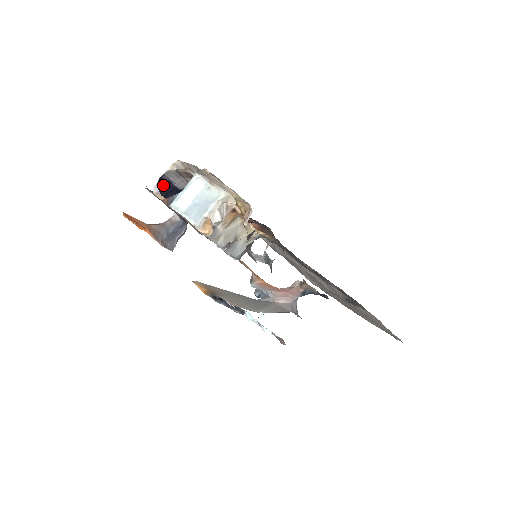
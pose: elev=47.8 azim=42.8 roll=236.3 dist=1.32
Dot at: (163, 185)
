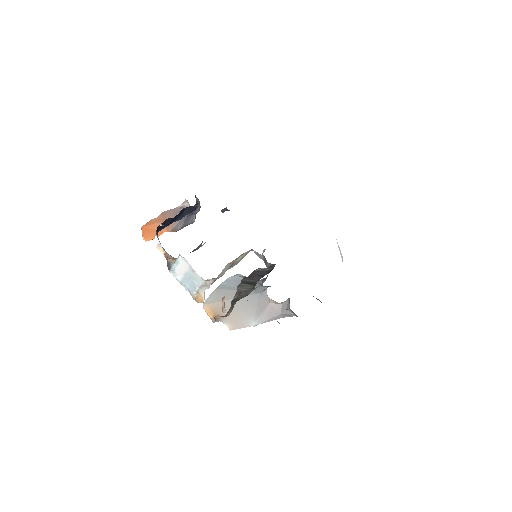
Dot at: occluded
